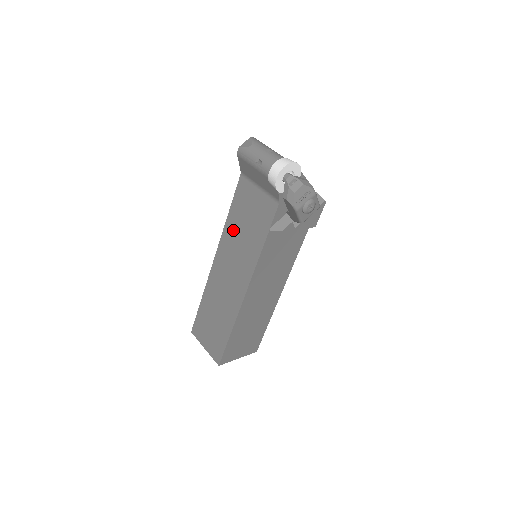
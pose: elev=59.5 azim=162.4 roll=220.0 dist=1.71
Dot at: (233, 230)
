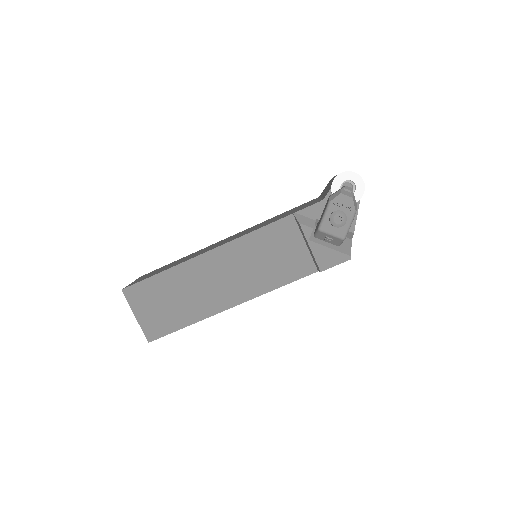
Dot at: (268, 220)
